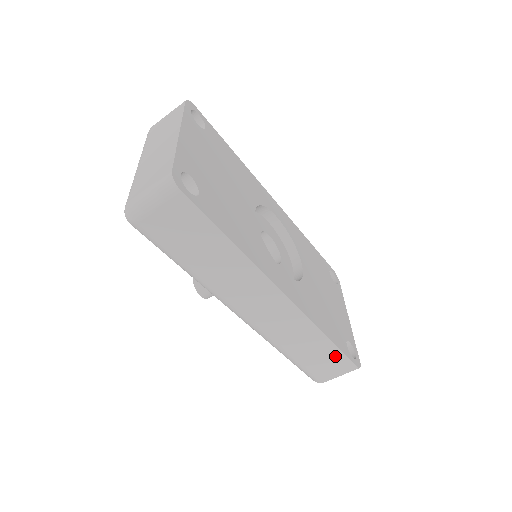
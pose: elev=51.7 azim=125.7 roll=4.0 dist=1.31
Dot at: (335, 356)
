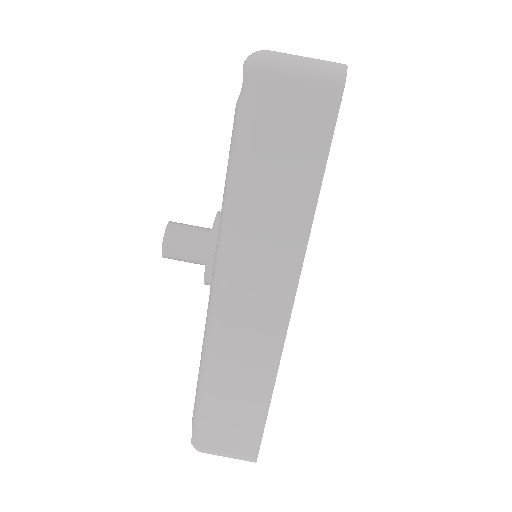
Dot at: (252, 427)
